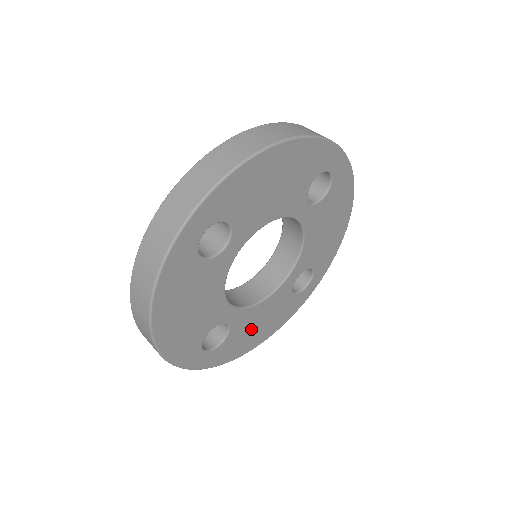
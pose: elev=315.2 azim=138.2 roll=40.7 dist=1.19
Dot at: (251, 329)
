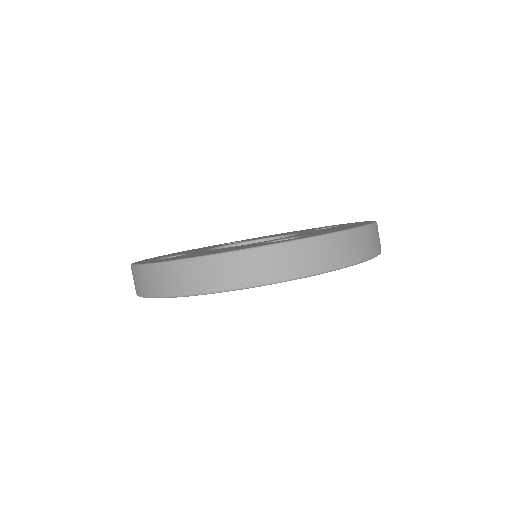
Dot at: occluded
